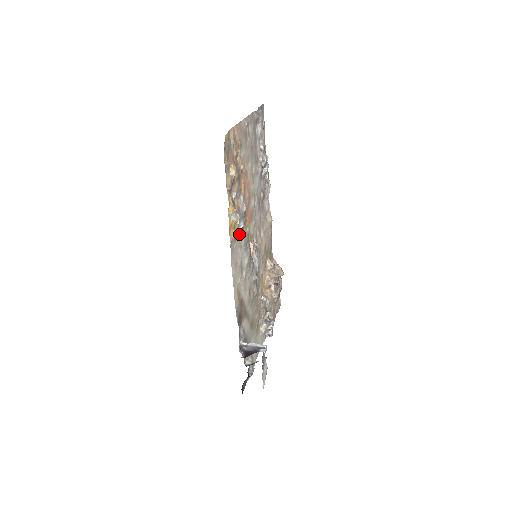
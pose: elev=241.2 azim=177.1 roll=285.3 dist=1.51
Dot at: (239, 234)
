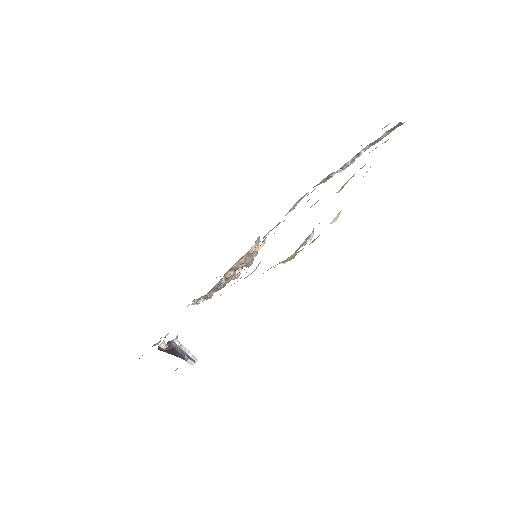
Dot at: occluded
